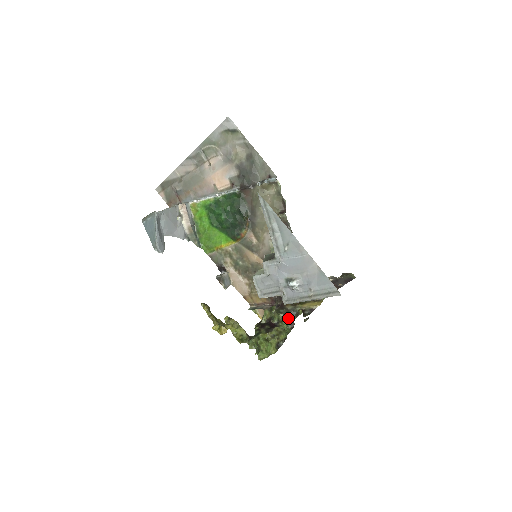
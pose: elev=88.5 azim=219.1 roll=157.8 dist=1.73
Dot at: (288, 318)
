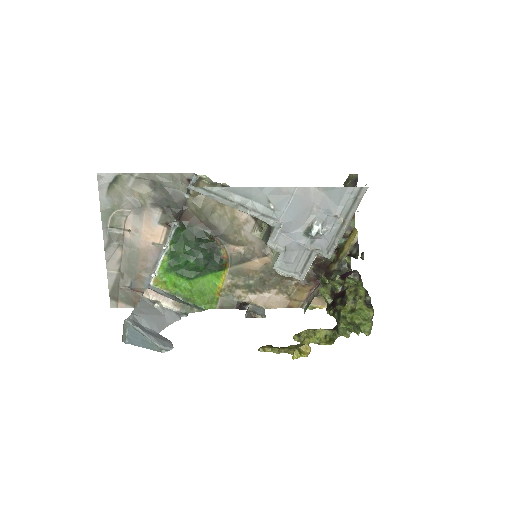
Dot at: (346, 273)
